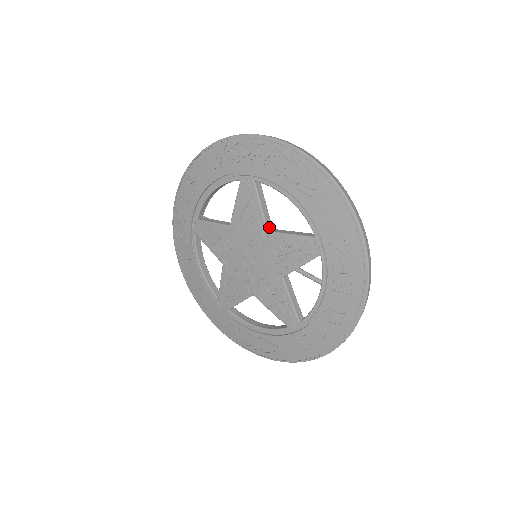
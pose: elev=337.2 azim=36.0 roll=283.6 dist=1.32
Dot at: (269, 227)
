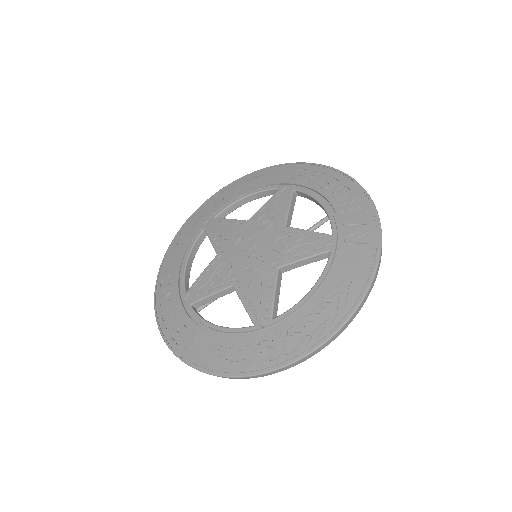
Dot at: (247, 222)
